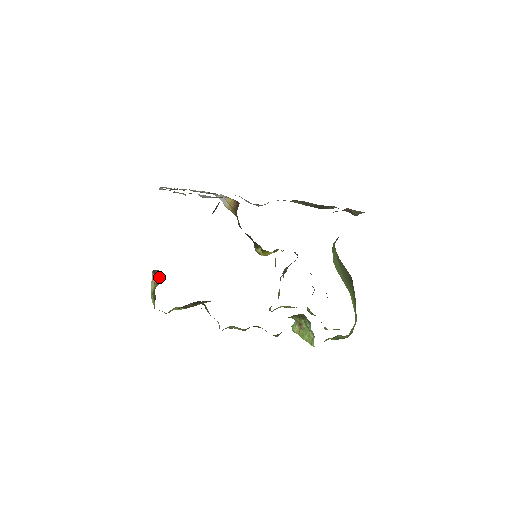
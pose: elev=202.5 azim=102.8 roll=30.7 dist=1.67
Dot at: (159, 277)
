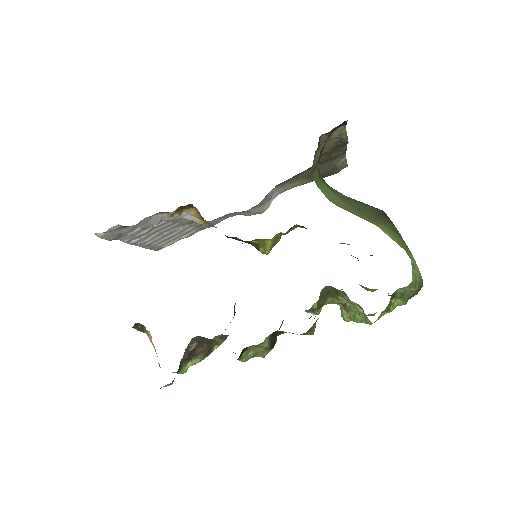
Dot at: (146, 332)
